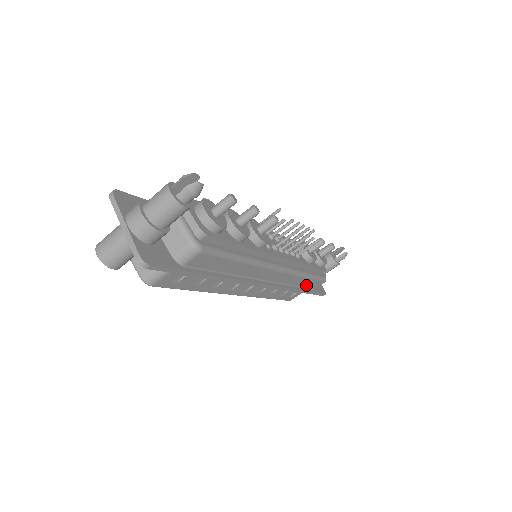
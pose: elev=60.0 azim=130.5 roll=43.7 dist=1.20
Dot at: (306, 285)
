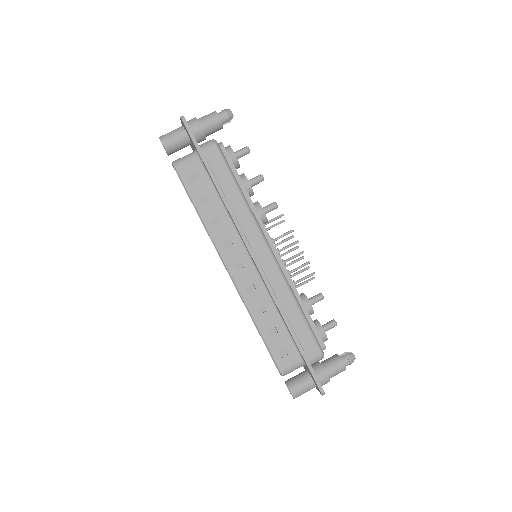
Dot at: (298, 331)
